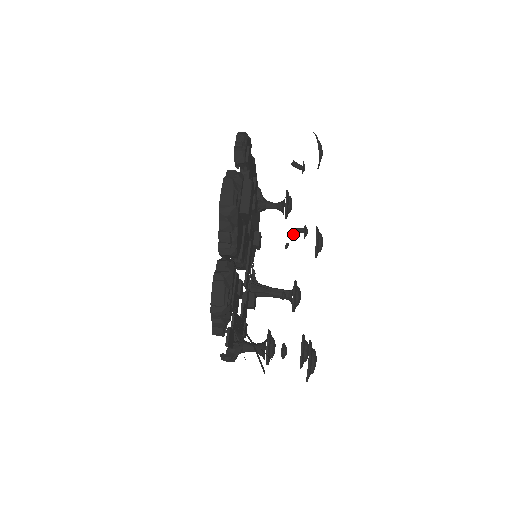
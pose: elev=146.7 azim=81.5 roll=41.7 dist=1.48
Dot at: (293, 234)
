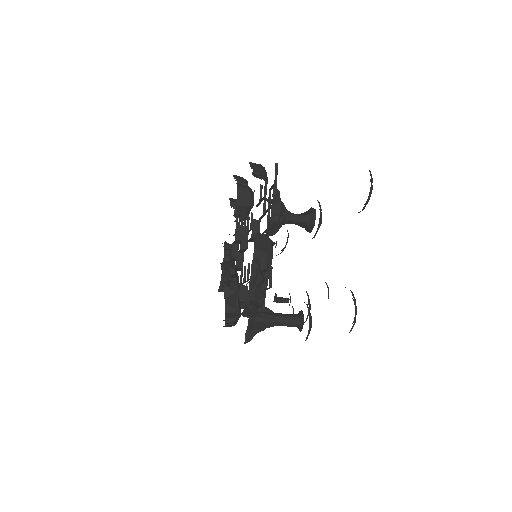
Dot at: (277, 300)
